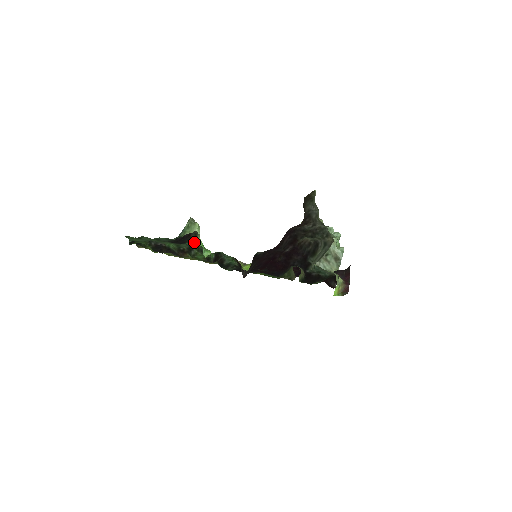
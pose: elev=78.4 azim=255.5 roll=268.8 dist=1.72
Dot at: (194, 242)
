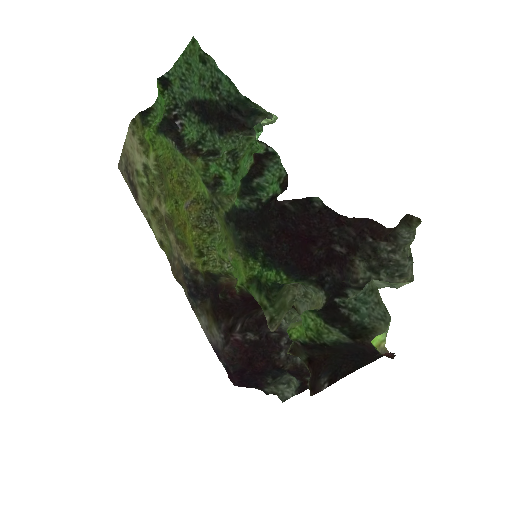
Dot at: (237, 141)
